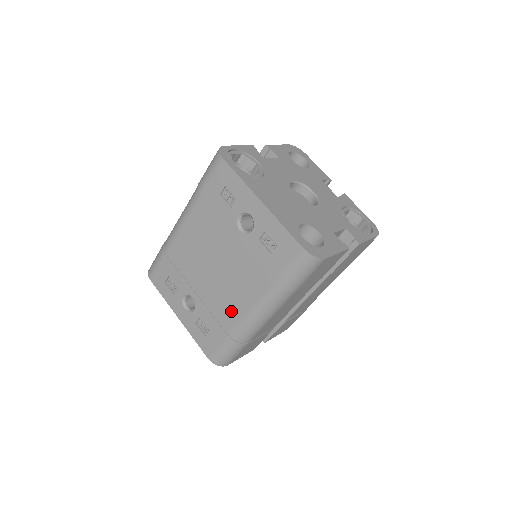
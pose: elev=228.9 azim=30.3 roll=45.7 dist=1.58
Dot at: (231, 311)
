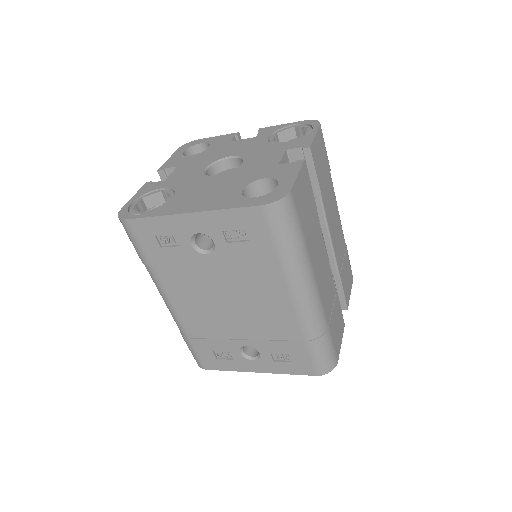
Dot at: (282, 321)
